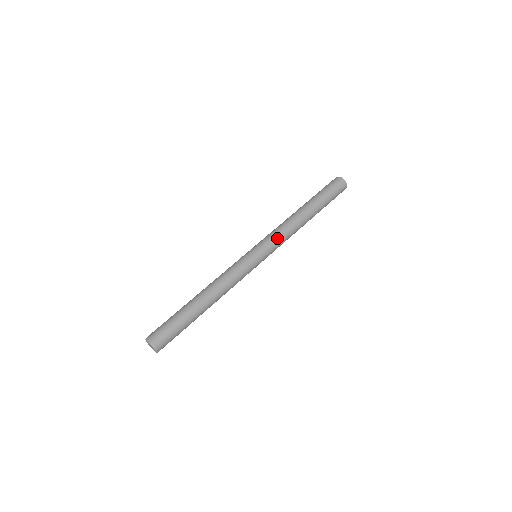
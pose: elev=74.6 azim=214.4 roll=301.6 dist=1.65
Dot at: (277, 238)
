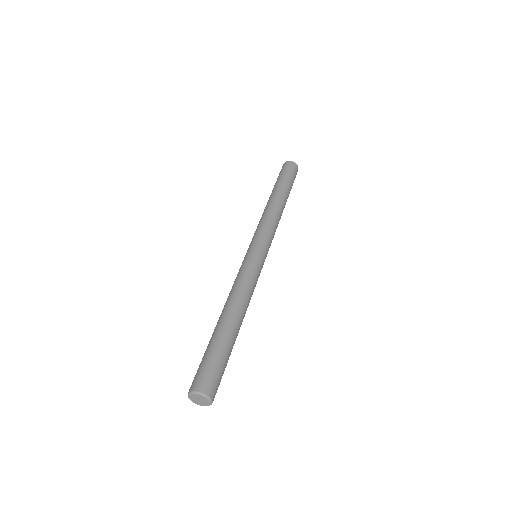
Dot at: (271, 231)
